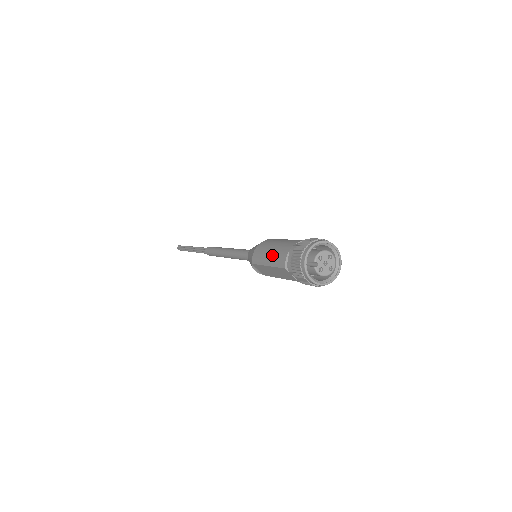
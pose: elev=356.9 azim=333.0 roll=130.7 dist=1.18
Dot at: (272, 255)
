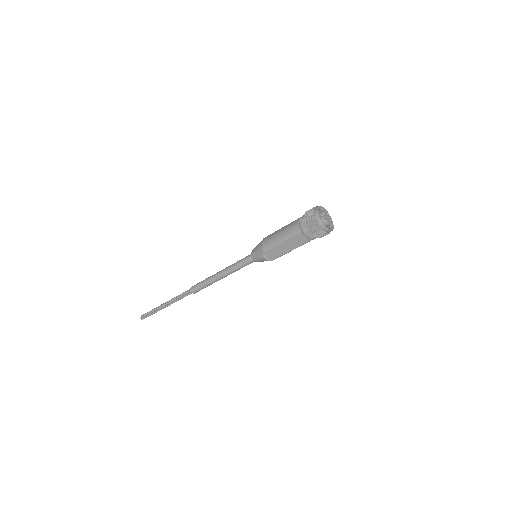
Dot at: (284, 233)
